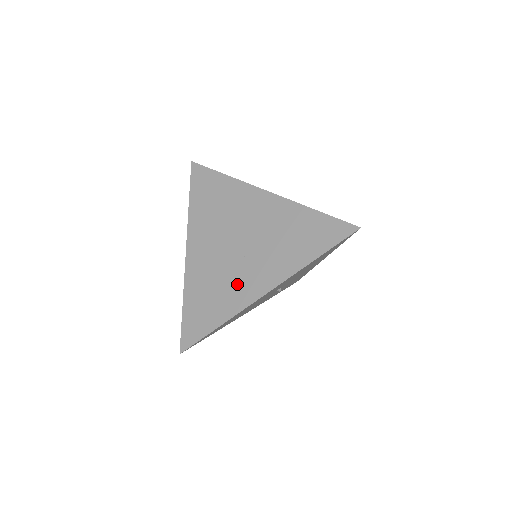
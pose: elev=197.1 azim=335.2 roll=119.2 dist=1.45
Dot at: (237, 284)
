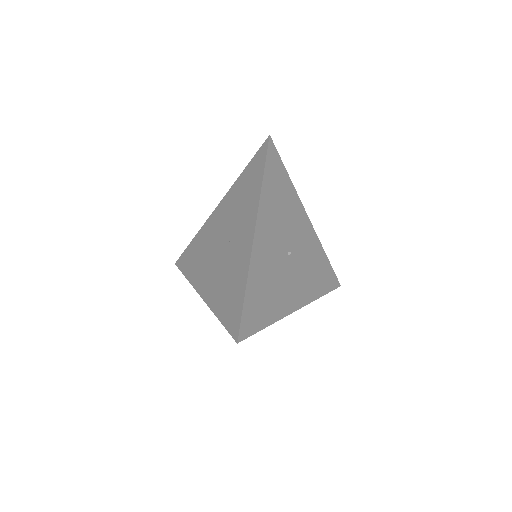
Dot at: (237, 256)
